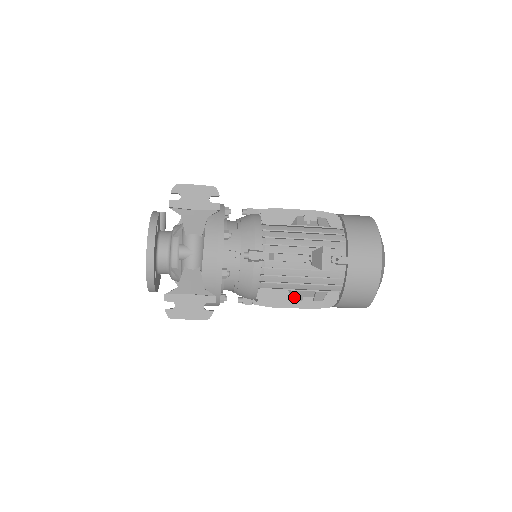
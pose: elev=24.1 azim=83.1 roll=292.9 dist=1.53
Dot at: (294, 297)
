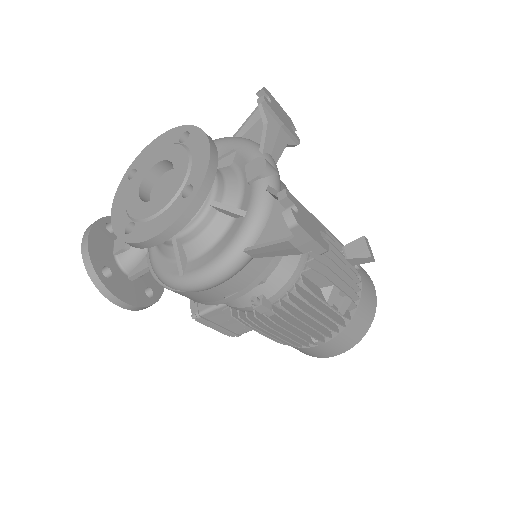
Dot at: (329, 297)
